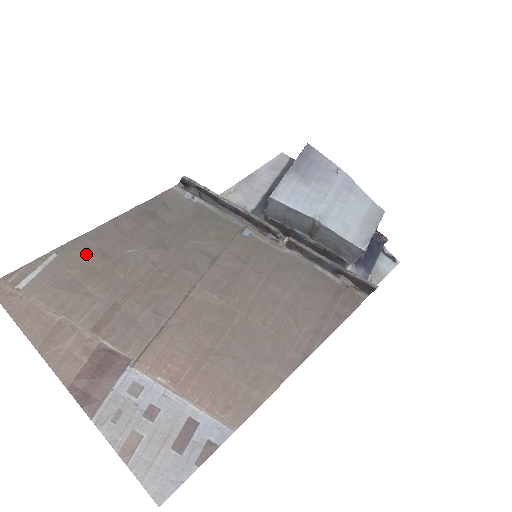
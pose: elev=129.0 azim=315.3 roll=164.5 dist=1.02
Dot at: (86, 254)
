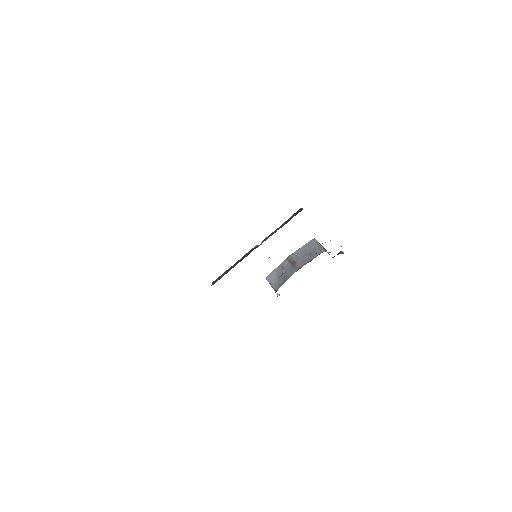
Dot at: occluded
